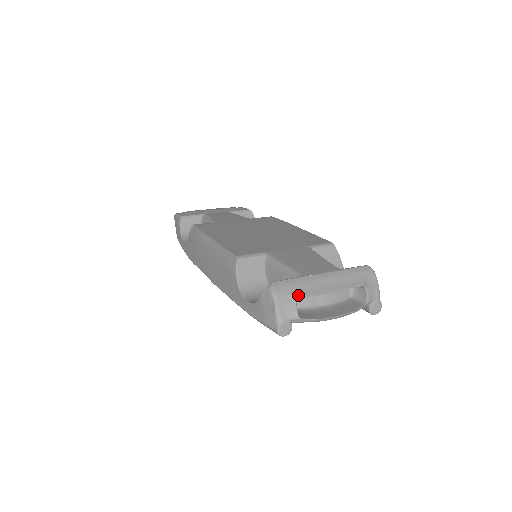
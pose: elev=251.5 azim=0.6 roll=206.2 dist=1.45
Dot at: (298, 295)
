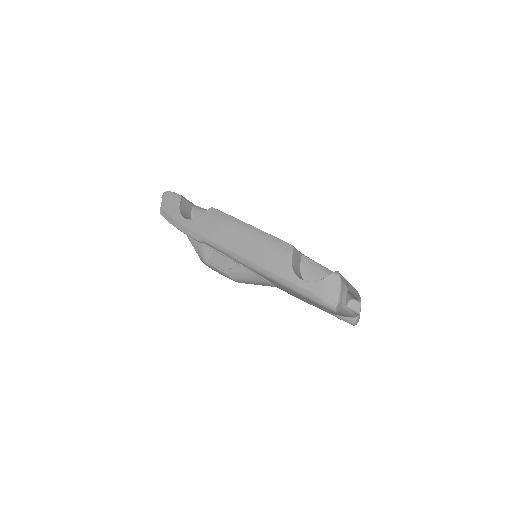
Dot at: occluded
